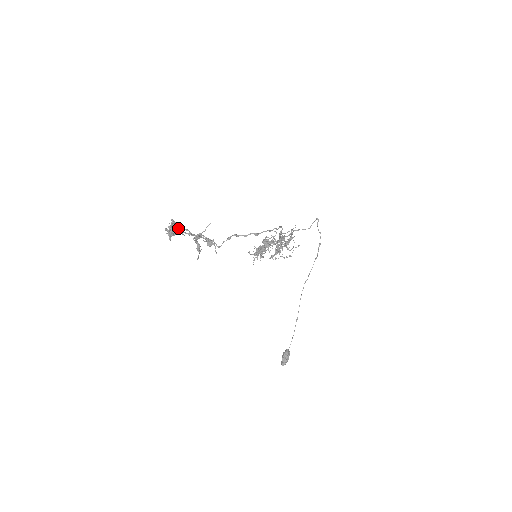
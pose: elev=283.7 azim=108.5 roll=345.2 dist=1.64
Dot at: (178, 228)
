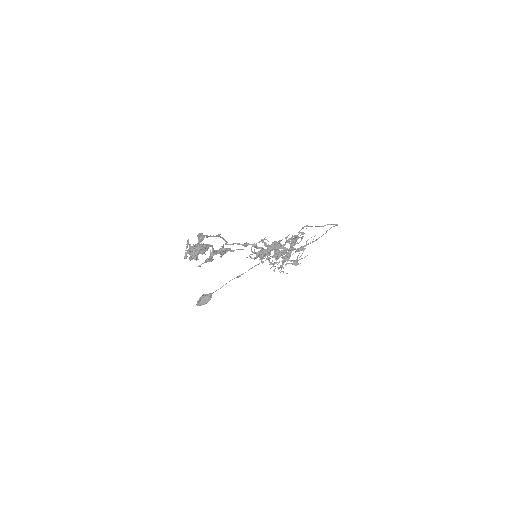
Dot at: (205, 250)
